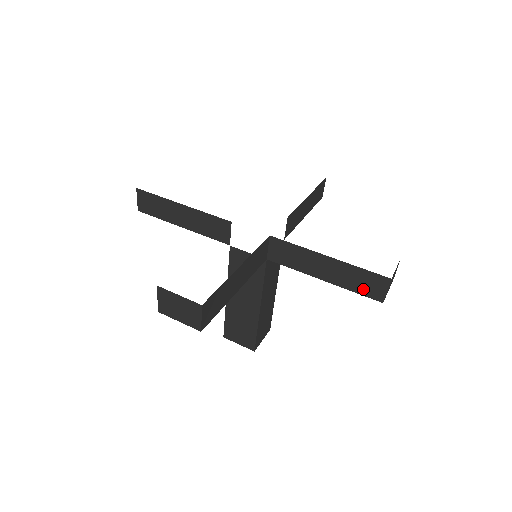
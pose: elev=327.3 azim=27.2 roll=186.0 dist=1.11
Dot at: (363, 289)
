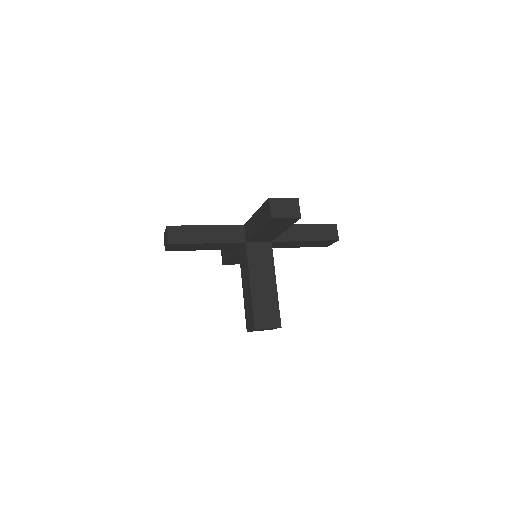
Dot at: (327, 236)
